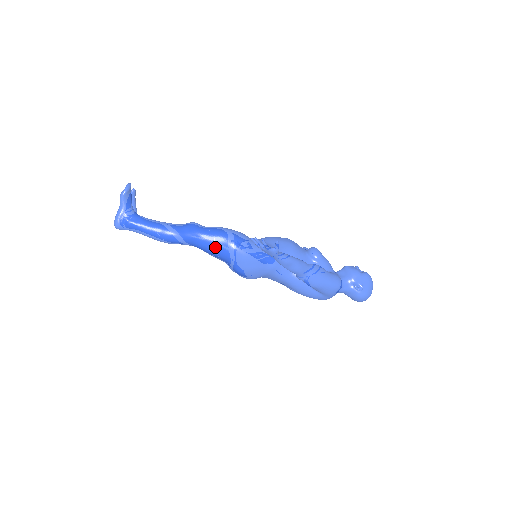
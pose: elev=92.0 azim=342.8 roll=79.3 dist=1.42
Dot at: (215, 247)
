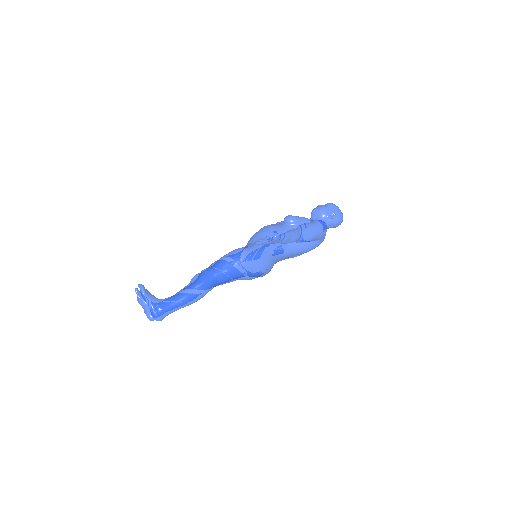
Dot at: (232, 272)
